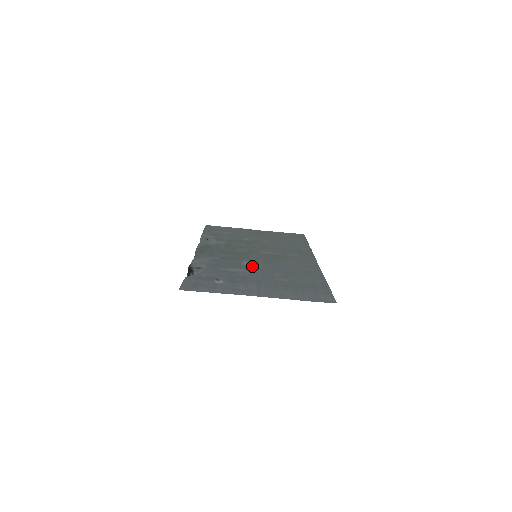
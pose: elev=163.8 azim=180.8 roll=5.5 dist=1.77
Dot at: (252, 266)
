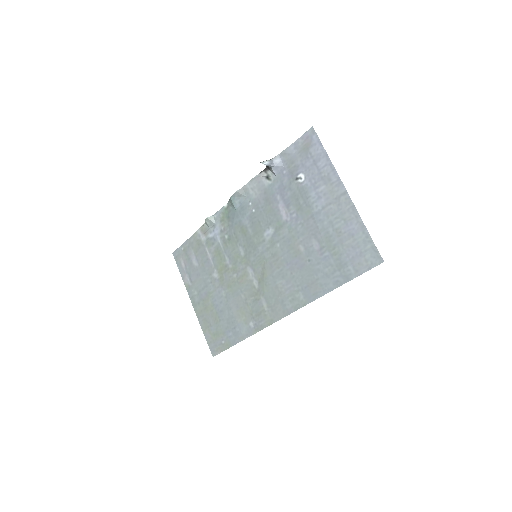
Dot at: (279, 234)
